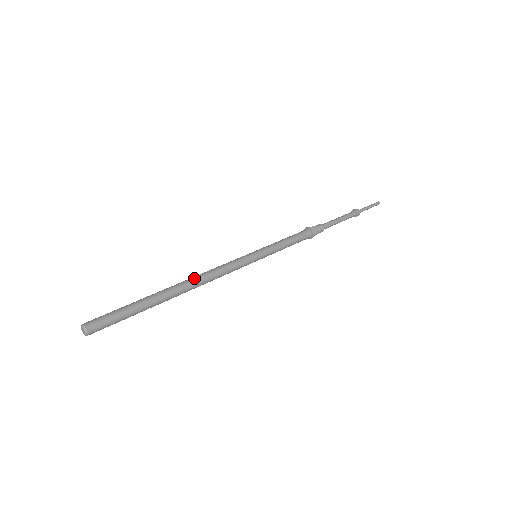
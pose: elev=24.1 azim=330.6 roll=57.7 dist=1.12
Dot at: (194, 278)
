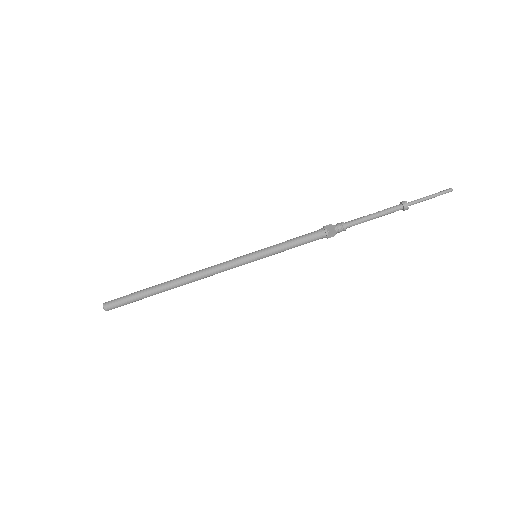
Dot at: (189, 274)
